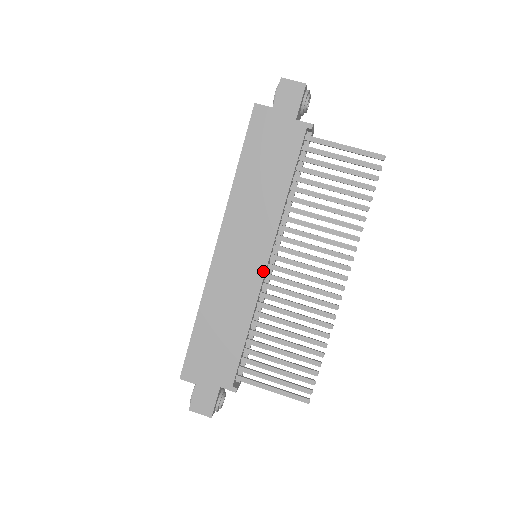
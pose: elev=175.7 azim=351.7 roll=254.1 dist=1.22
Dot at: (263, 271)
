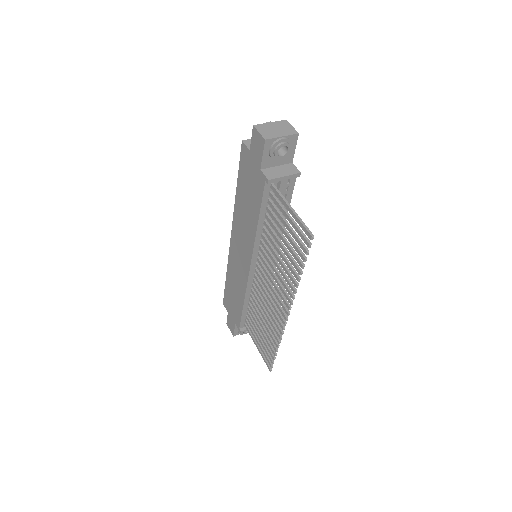
Dot at: (248, 272)
